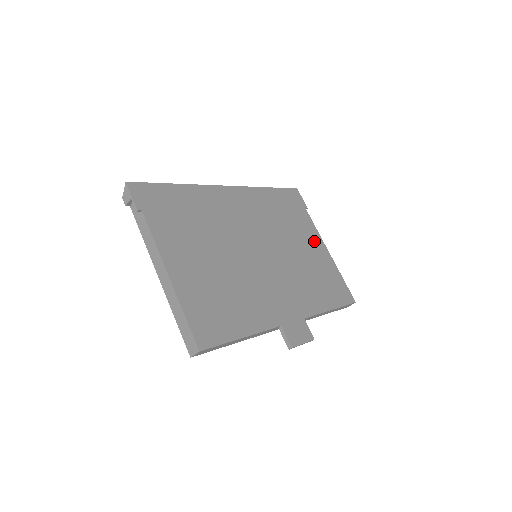
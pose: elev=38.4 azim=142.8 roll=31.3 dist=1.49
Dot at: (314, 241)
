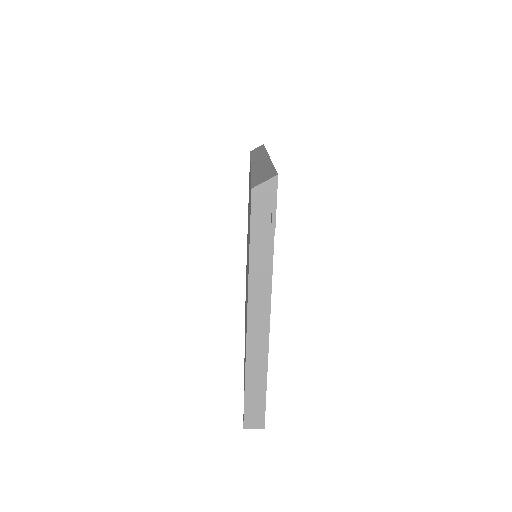
Dot at: occluded
